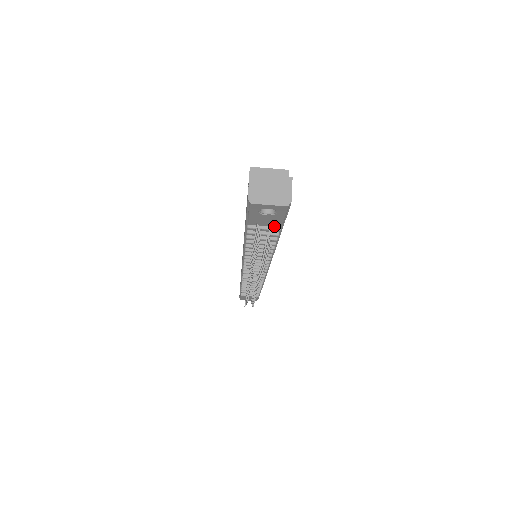
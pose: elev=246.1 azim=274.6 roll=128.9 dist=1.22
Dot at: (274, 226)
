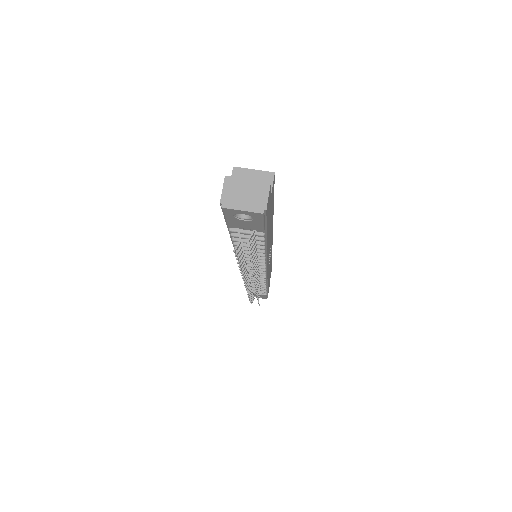
Dot at: (257, 231)
